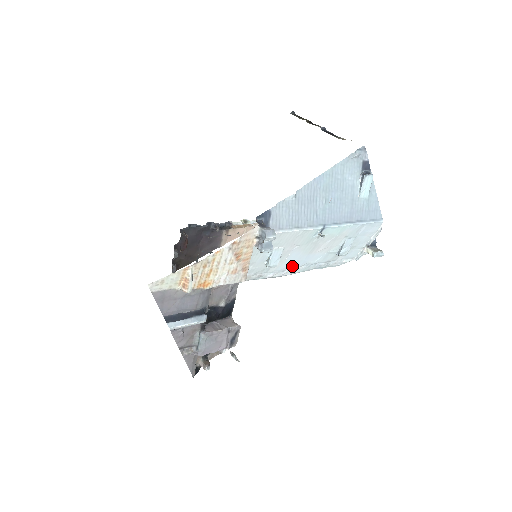
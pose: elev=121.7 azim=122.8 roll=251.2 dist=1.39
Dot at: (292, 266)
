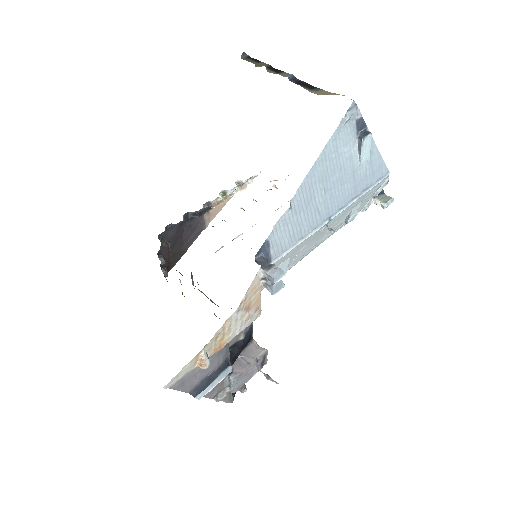
Dot at: (300, 257)
